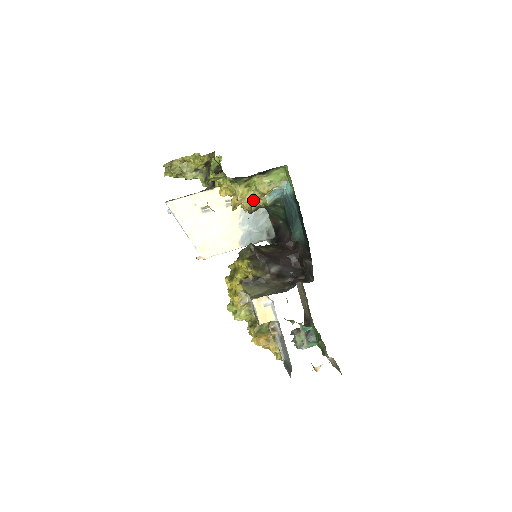
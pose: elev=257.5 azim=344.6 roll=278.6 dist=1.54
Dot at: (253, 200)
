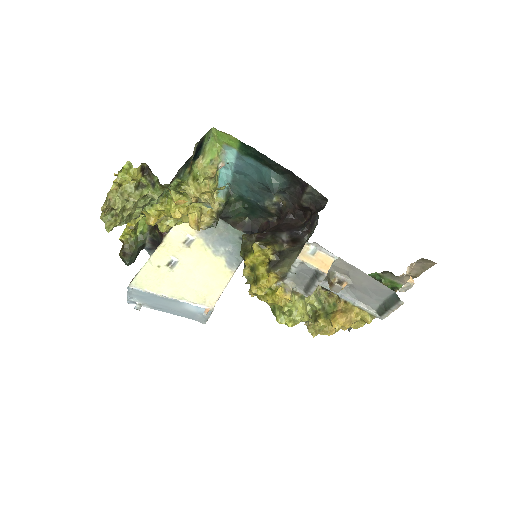
Dot at: occluded
